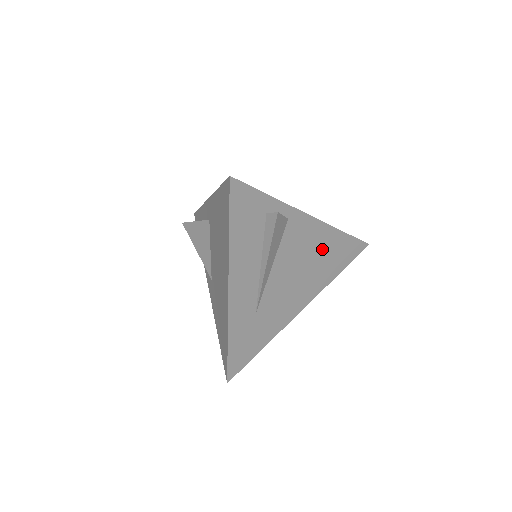
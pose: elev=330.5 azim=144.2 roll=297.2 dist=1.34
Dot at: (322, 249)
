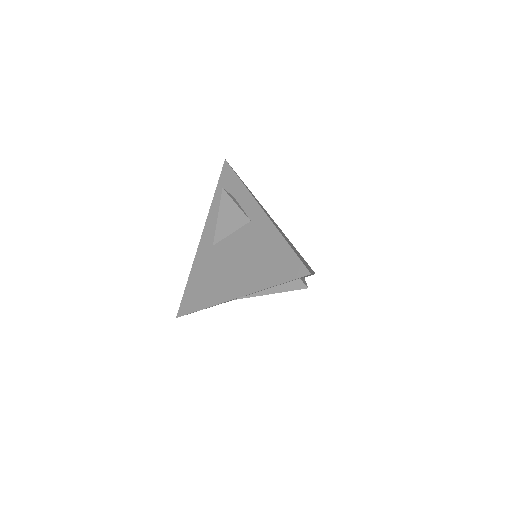
Dot at: occluded
